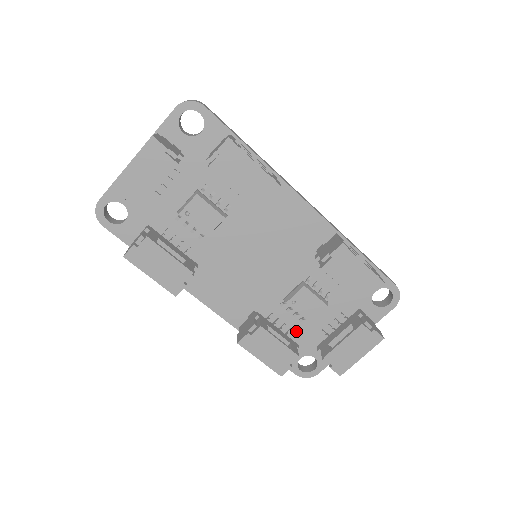
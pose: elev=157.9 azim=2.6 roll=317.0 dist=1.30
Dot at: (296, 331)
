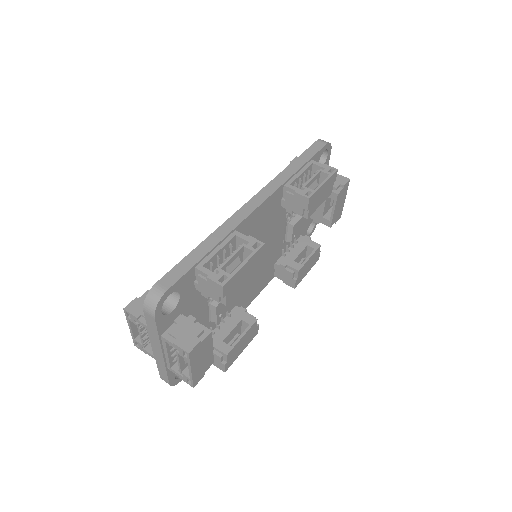
Dot at: occluded
